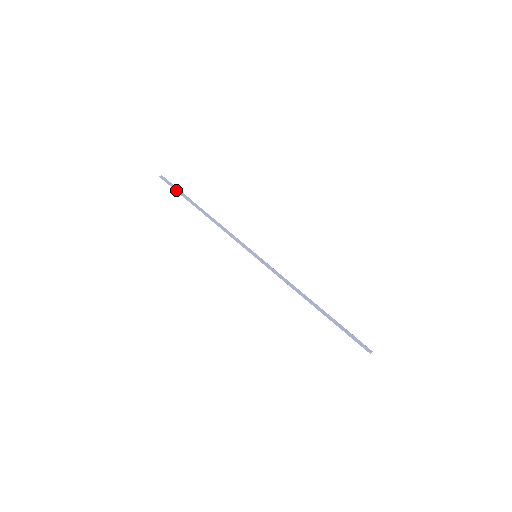
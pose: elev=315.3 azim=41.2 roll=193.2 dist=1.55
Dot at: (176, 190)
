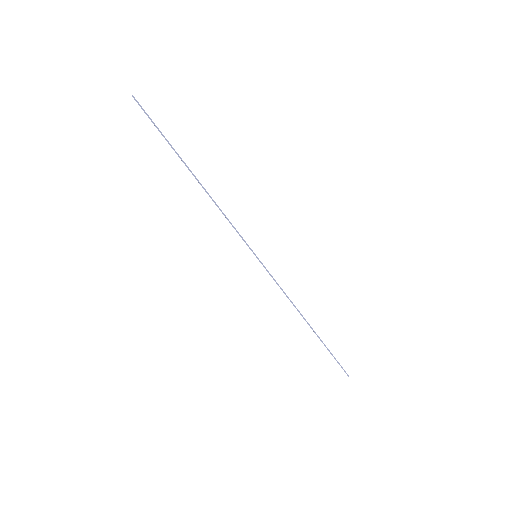
Dot at: occluded
